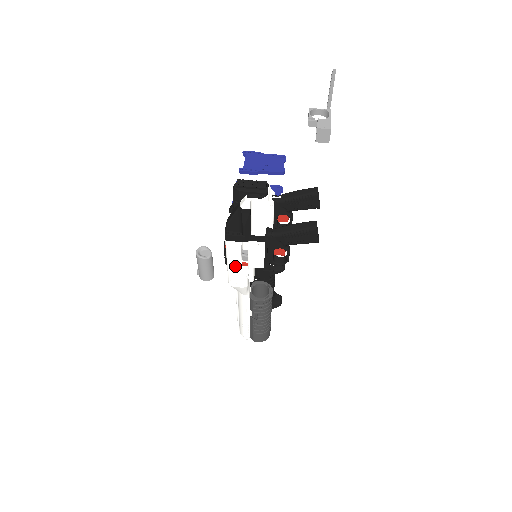
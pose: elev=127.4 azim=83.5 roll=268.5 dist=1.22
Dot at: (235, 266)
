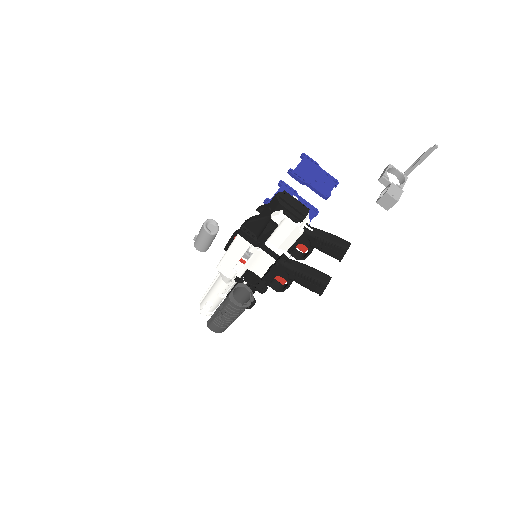
Dot at: (232, 258)
